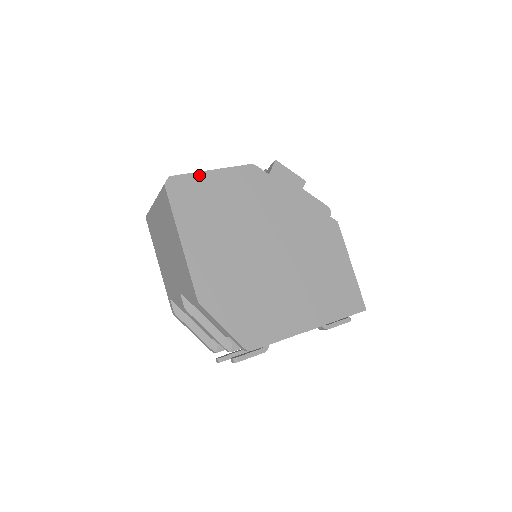
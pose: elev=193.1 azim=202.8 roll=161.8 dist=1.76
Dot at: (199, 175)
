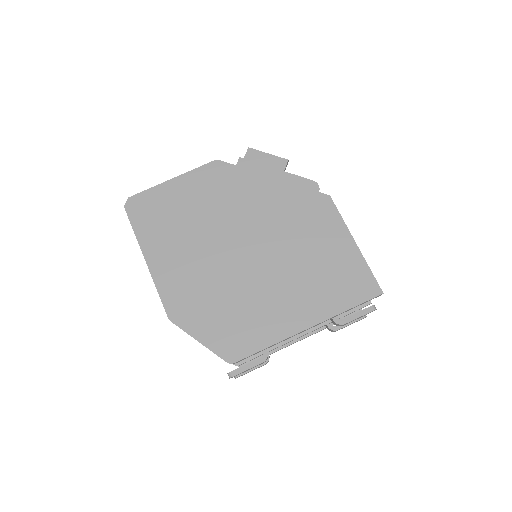
Dot at: (158, 188)
